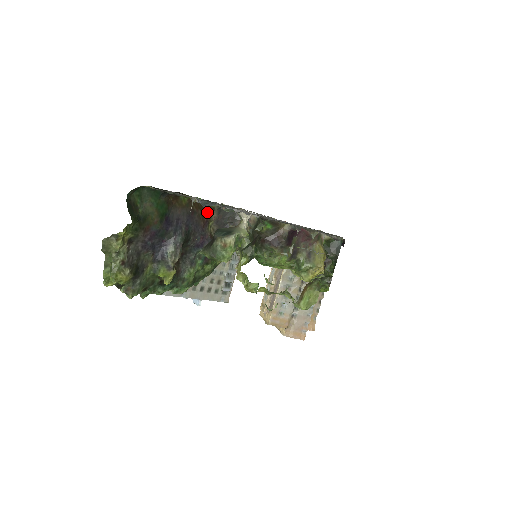
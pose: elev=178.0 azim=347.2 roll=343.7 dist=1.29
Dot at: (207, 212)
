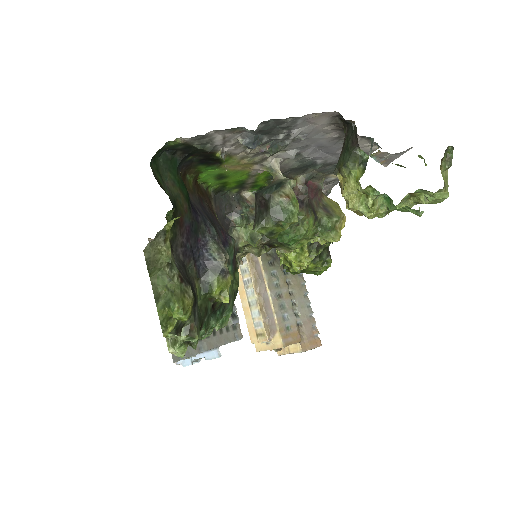
Dot at: (209, 200)
